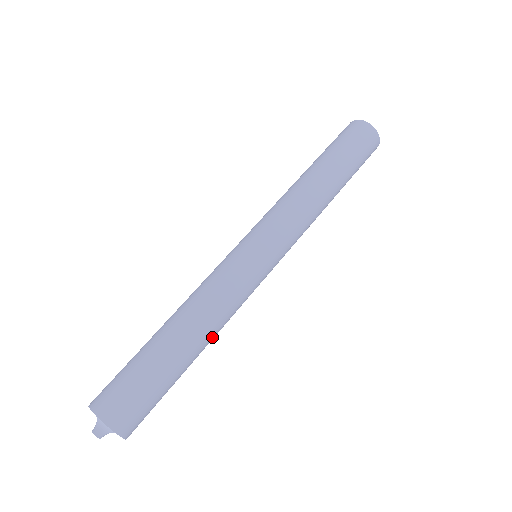
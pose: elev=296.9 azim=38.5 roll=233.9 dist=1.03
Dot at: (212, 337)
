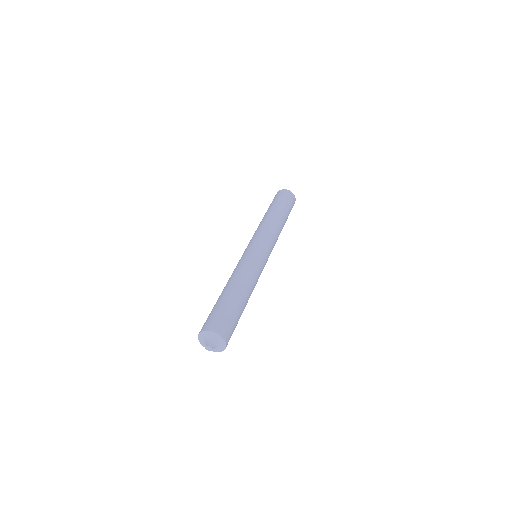
Dot at: (245, 283)
